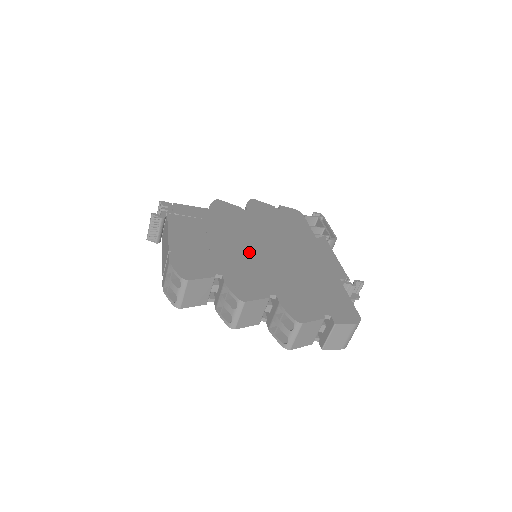
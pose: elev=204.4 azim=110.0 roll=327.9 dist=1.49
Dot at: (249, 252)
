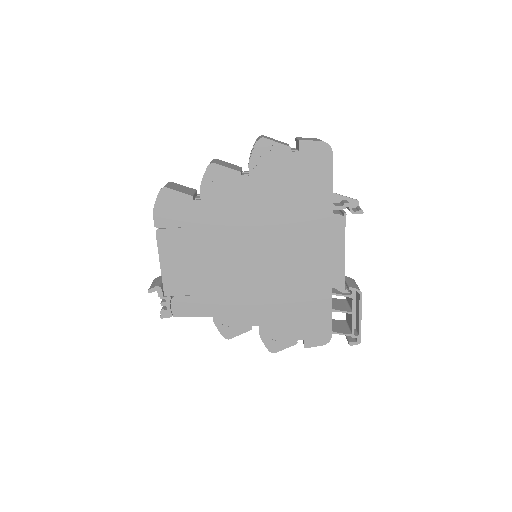
Dot at: occluded
